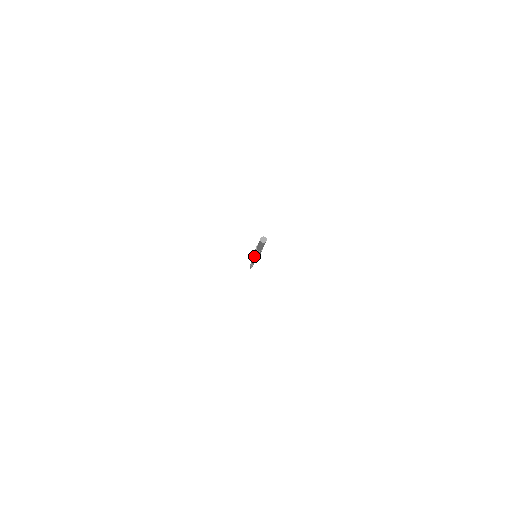
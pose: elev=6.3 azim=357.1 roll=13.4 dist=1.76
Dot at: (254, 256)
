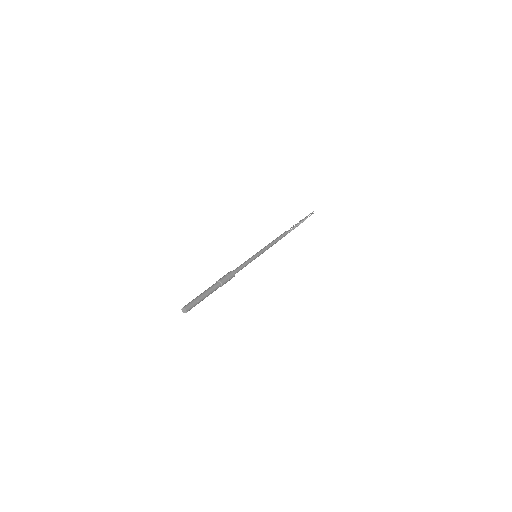
Dot at: occluded
